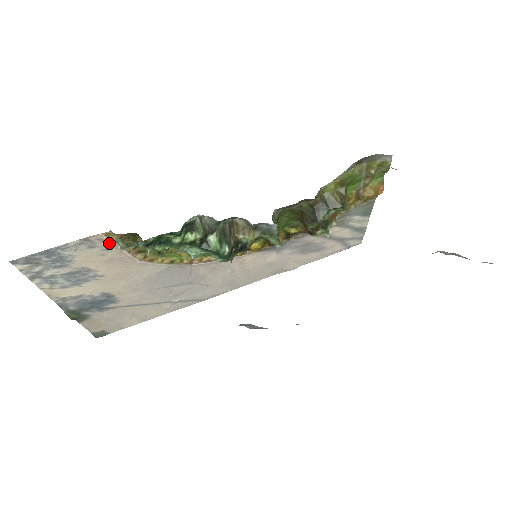
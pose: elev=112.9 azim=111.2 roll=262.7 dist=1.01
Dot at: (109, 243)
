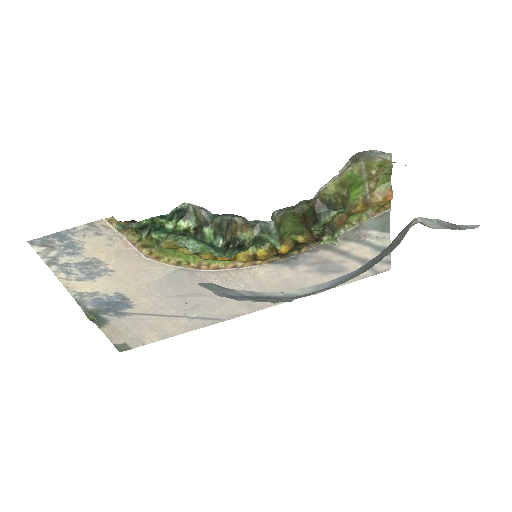
Dot at: (114, 232)
